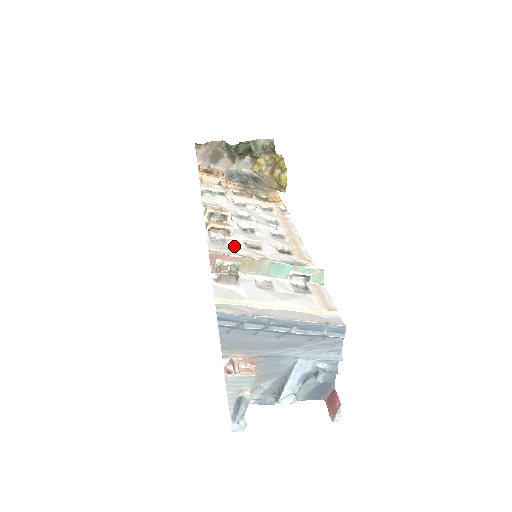
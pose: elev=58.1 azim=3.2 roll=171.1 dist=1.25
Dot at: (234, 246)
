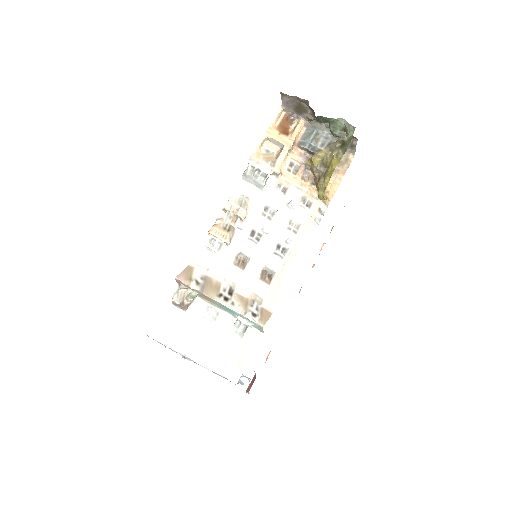
Dot at: (221, 259)
